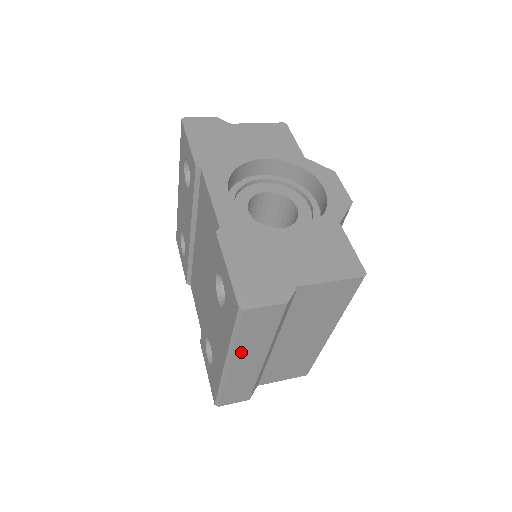
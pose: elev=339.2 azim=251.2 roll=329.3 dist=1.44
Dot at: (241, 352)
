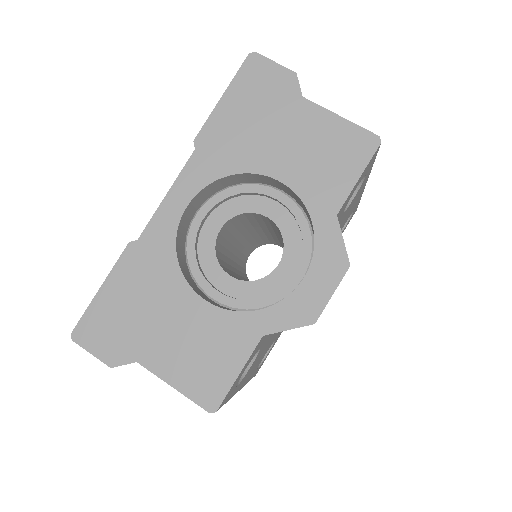
Dot at: occluded
